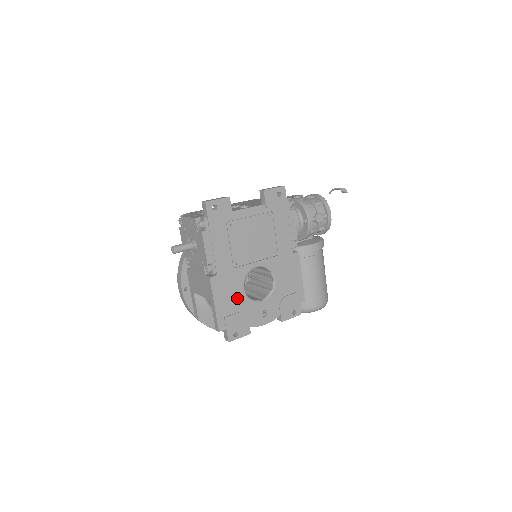
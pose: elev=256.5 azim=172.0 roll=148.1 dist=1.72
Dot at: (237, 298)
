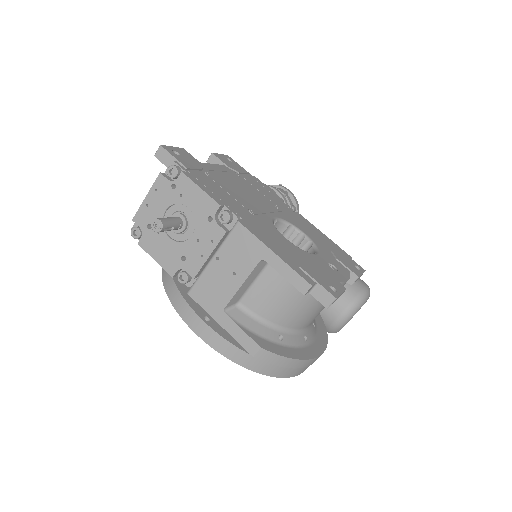
Dot at: (289, 247)
